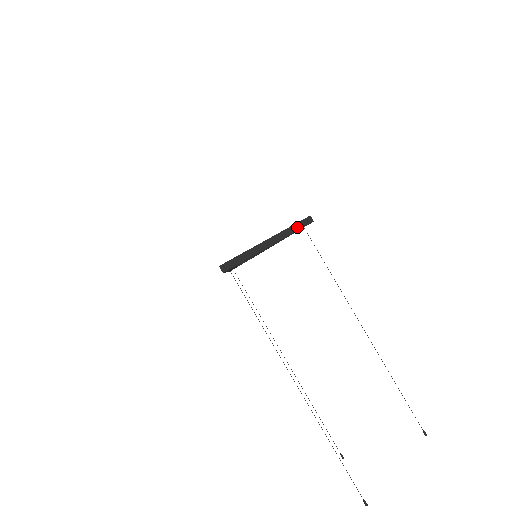
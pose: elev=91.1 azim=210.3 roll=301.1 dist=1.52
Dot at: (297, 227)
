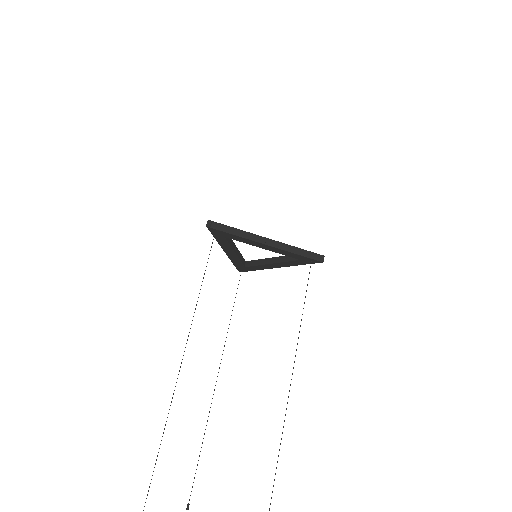
Dot at: (303, 253)
